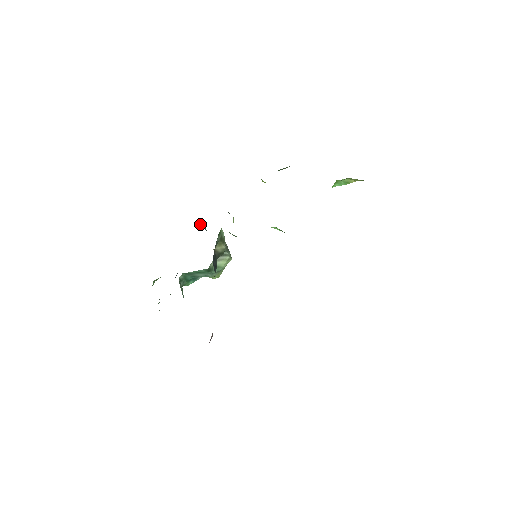
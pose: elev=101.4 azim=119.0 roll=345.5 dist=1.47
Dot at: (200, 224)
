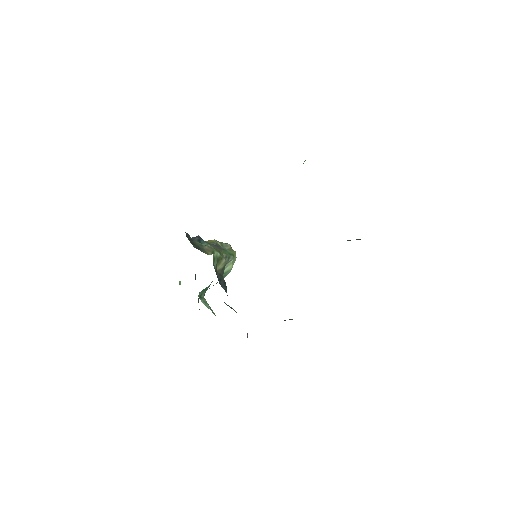
Dot at: occluded
